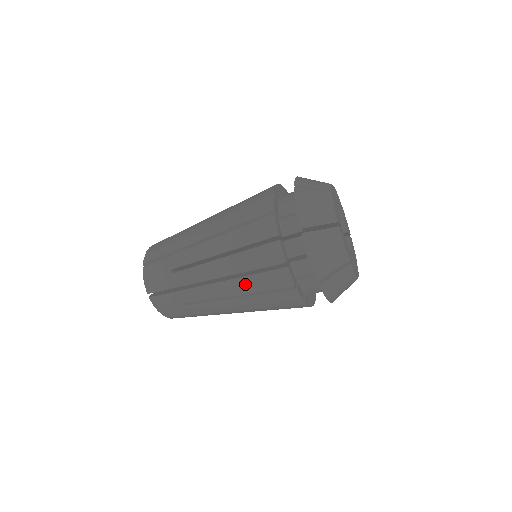
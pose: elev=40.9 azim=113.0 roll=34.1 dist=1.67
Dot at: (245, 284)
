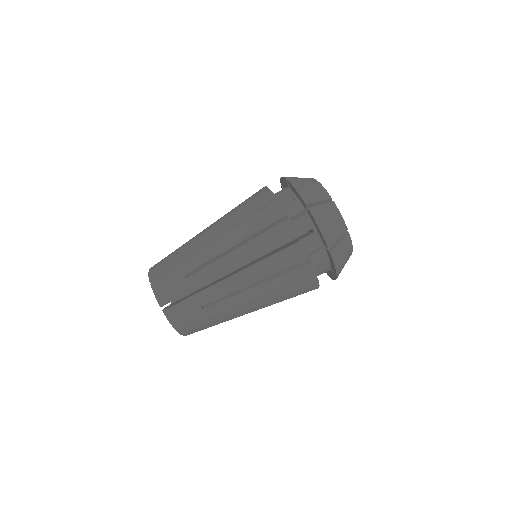
Dot at: (263, 268)
